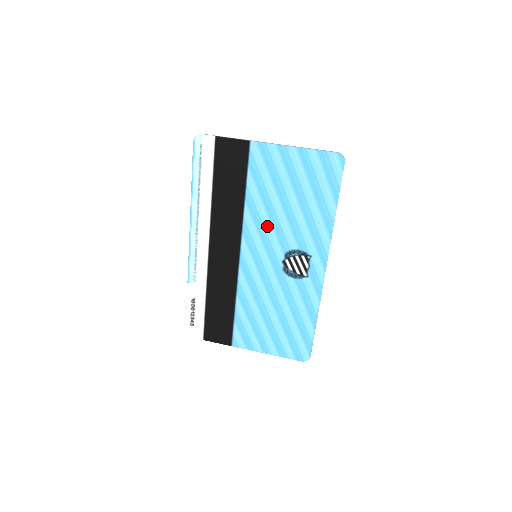
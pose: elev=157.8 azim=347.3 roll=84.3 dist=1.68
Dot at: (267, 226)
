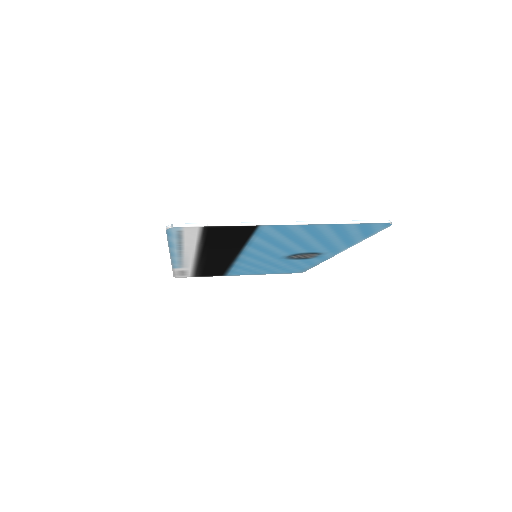
Dot at: (273, 250)
